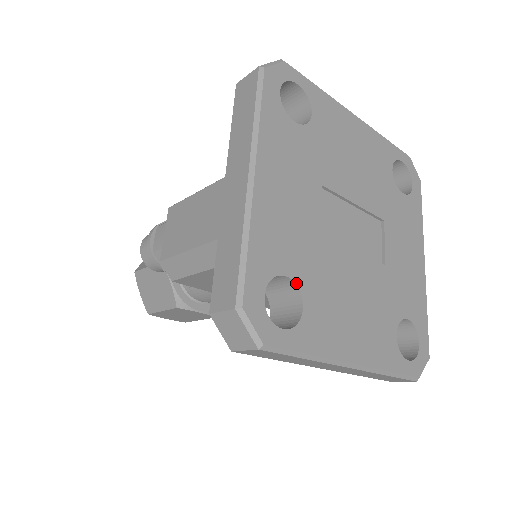
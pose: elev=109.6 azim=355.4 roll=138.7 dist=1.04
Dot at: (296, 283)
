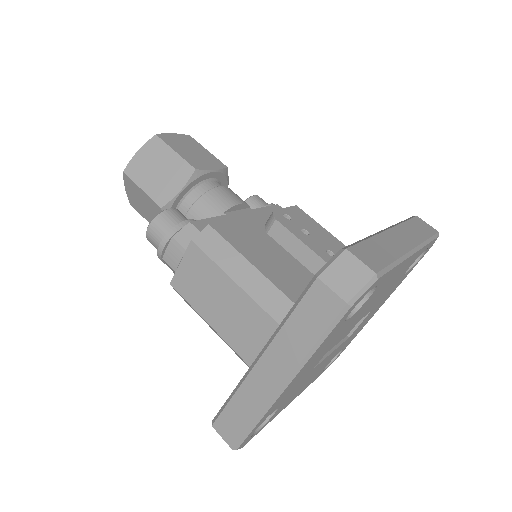
Dot at: (278, 408)
